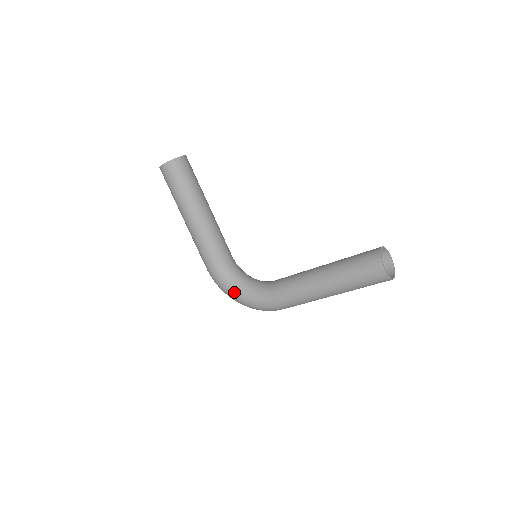
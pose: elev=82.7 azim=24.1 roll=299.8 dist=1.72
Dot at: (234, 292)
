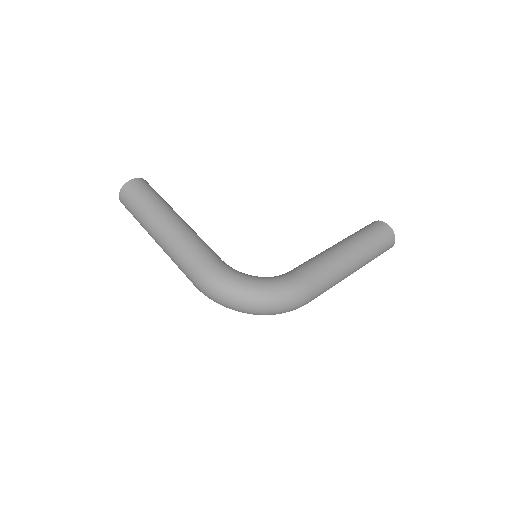
Dot at: (248, 281)
